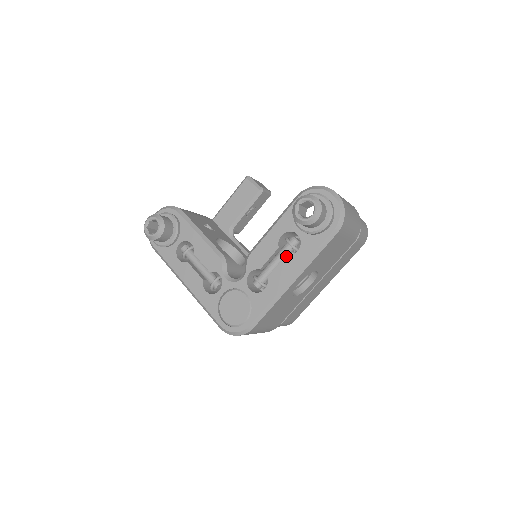
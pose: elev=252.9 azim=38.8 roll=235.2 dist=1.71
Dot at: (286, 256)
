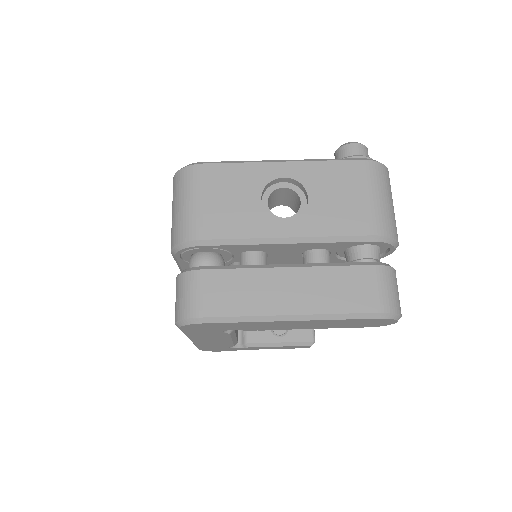
Dot at: occluded
